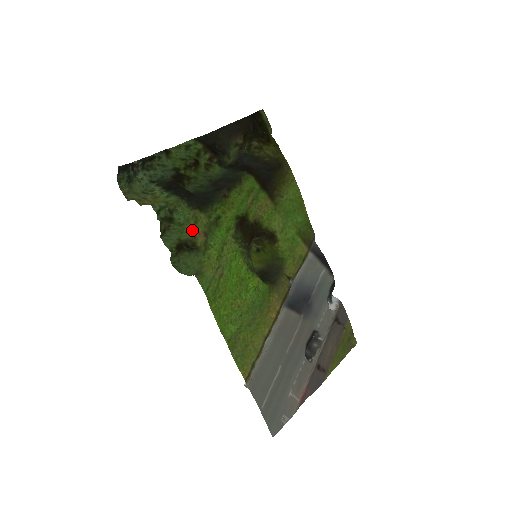
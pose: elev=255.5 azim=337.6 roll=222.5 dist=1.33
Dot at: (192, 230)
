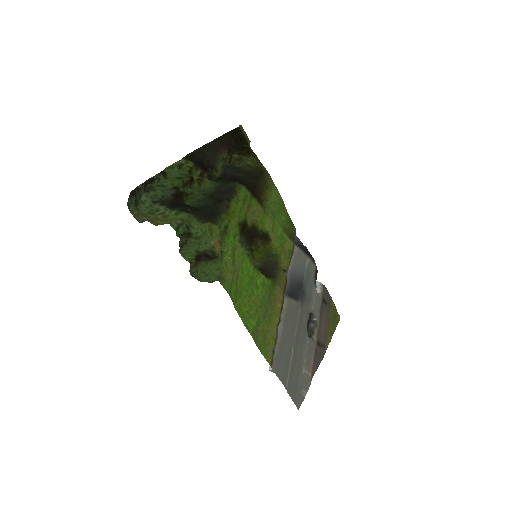
Dot at: (210, 241)
